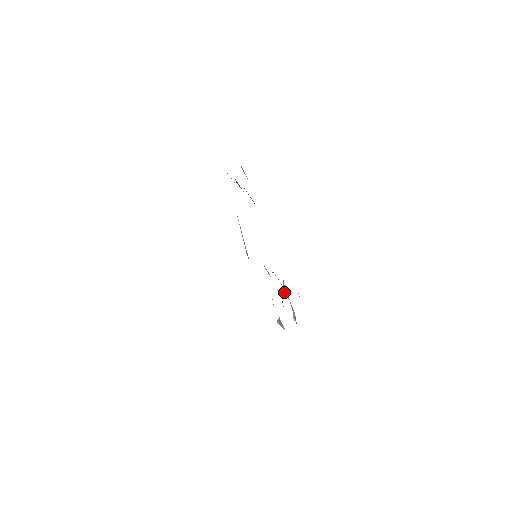
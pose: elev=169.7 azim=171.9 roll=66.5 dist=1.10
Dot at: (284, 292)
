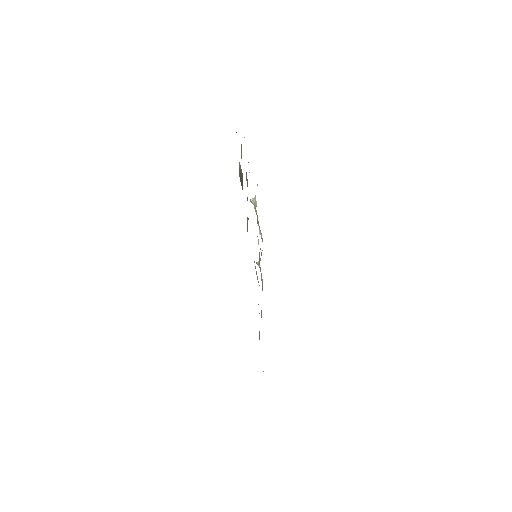
Dot at: (252, 203)
